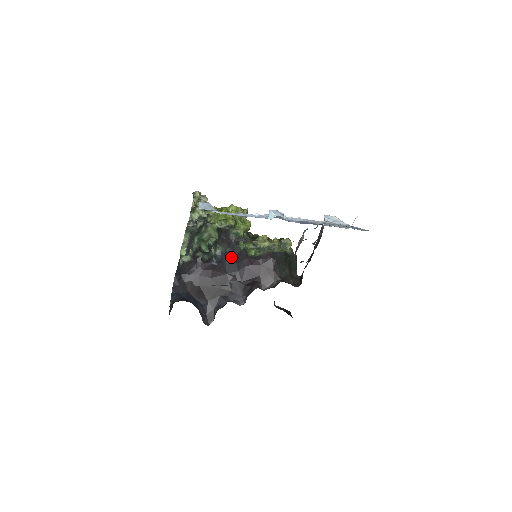
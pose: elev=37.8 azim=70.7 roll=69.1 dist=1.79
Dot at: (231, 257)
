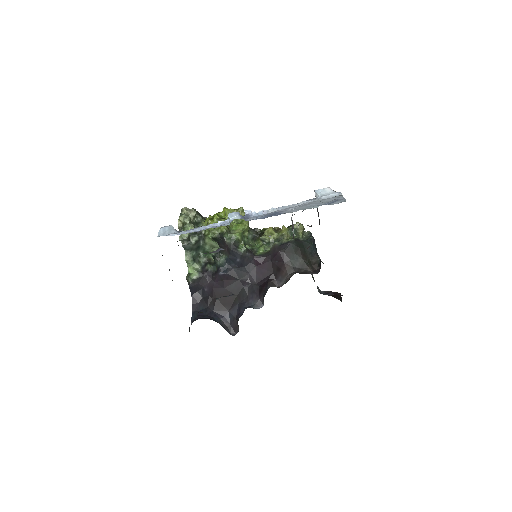
Dot at: (236, 262)
